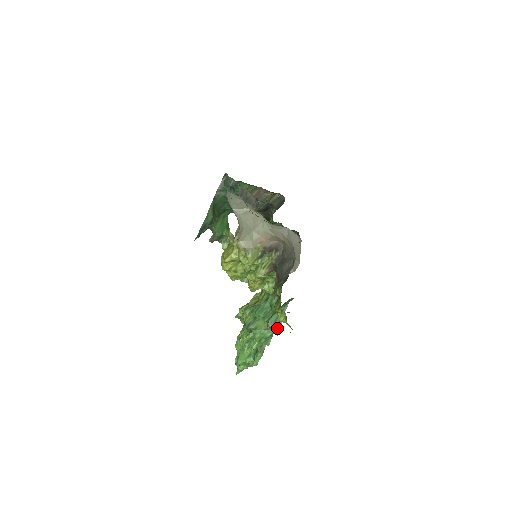
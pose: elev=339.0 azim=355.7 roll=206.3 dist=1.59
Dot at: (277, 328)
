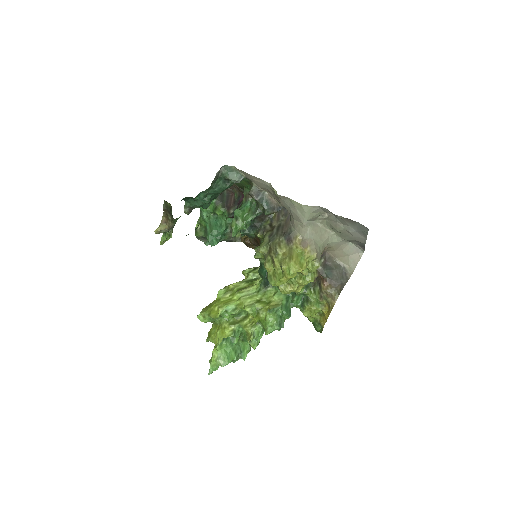
Dot at: occluded
